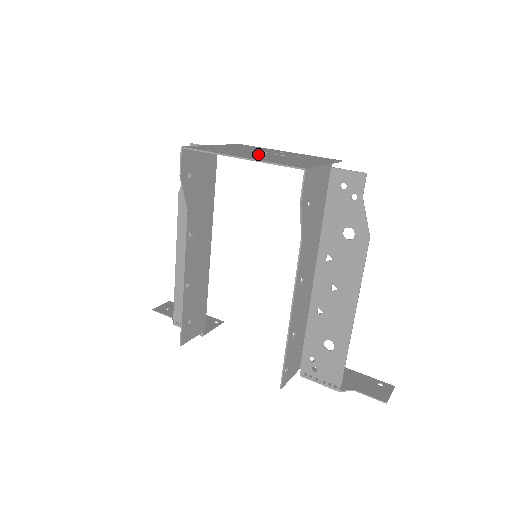
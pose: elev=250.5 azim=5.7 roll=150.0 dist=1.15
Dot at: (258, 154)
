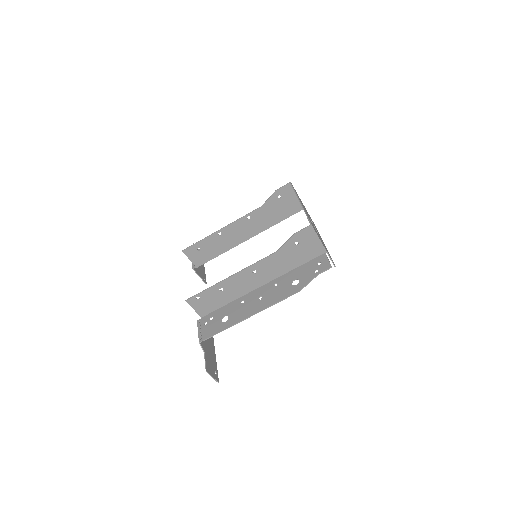
Dot at: occluded
